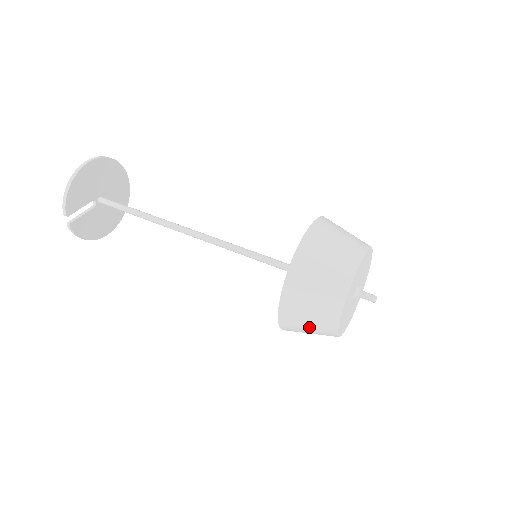
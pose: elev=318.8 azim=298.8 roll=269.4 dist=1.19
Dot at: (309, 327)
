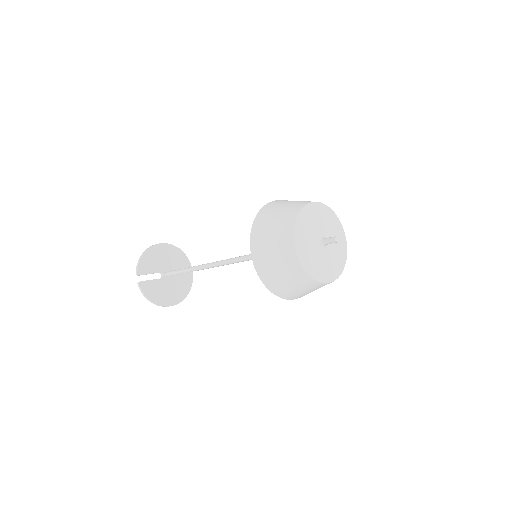
Dot at: (277, 262)
